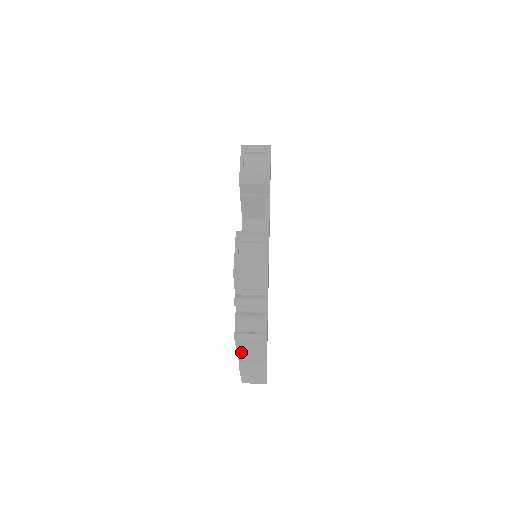
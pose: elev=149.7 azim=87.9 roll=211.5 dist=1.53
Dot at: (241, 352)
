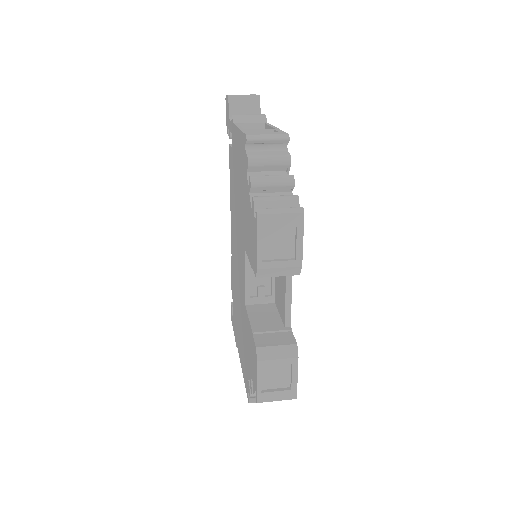
Dot at: occluded
